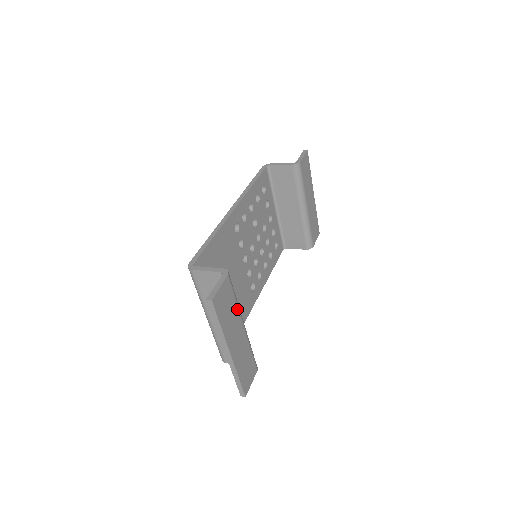
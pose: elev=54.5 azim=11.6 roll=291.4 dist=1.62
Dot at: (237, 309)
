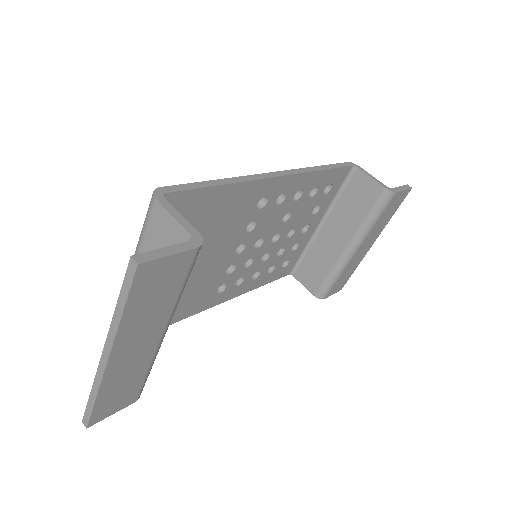
Dot at: (172, 306)
